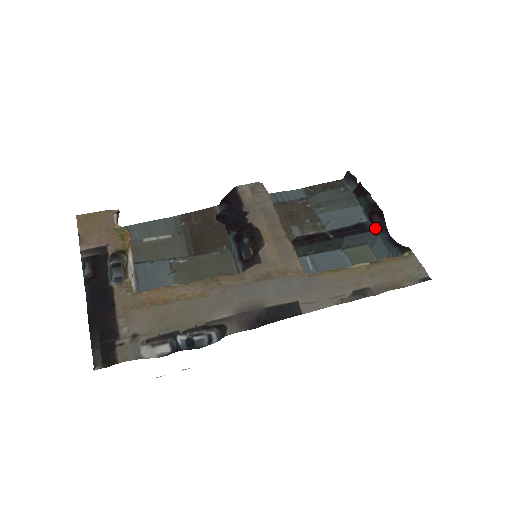
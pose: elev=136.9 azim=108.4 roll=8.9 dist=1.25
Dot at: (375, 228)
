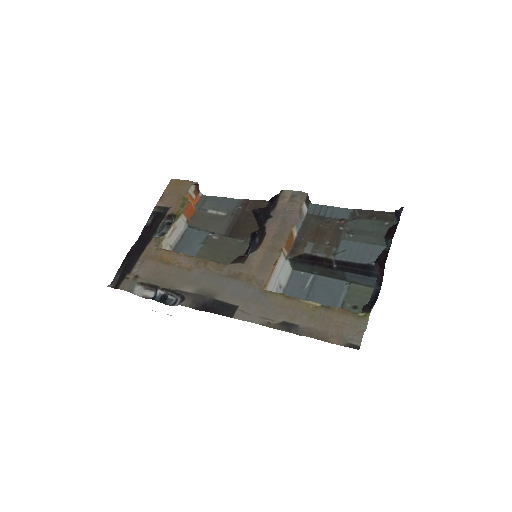
Dot at: (378, 276)
